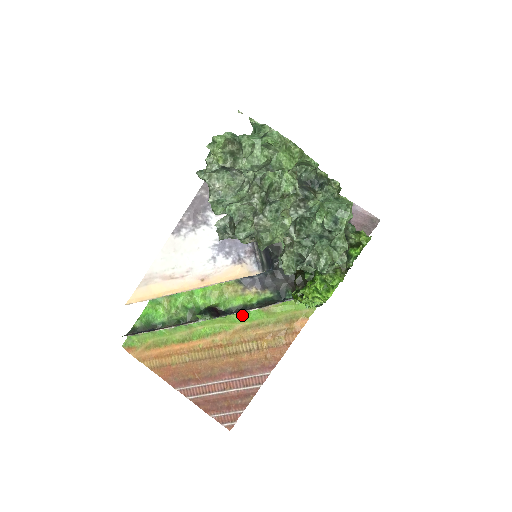
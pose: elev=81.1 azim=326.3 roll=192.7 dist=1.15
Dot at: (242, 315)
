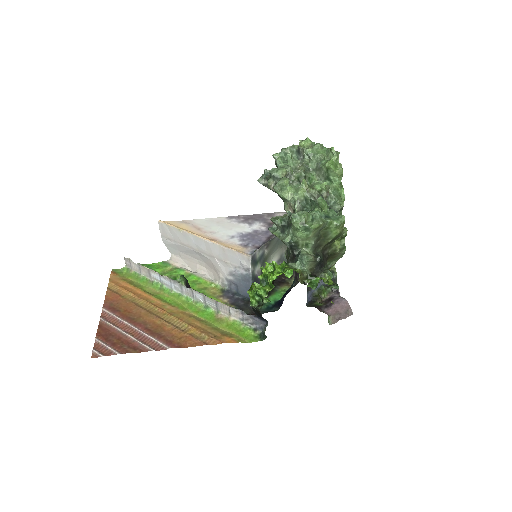
Dot at: (200, 309)
